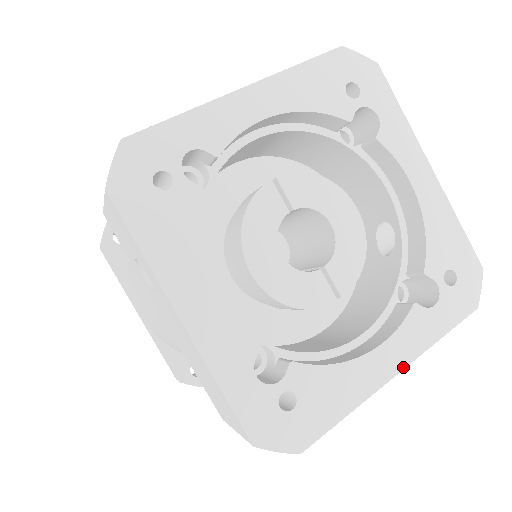
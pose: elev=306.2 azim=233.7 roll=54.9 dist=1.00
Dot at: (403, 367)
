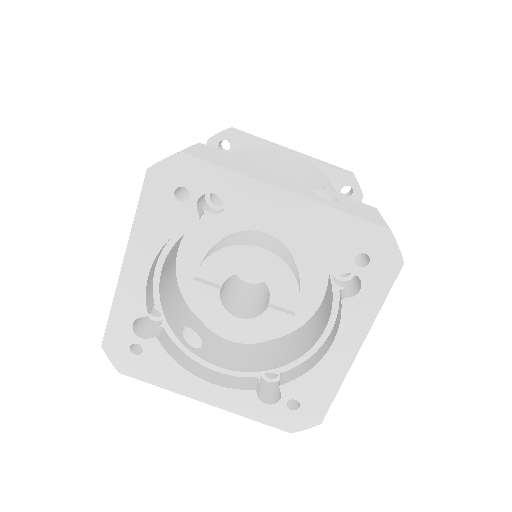
Dot at: (361, 344)
